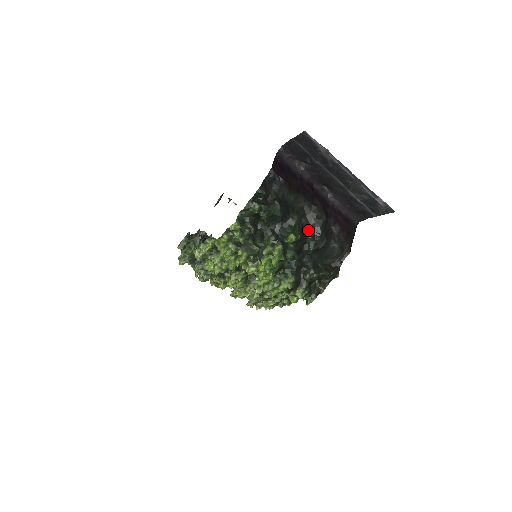
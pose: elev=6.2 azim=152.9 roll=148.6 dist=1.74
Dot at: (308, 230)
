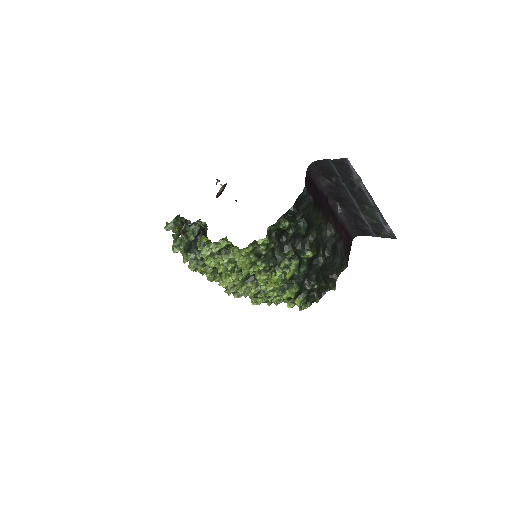
Dot at: (321, 246)
